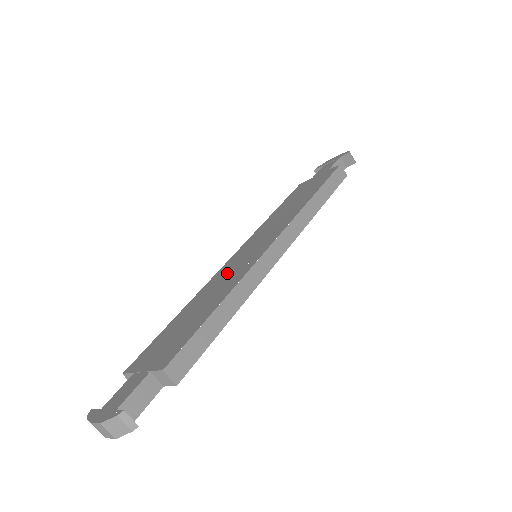
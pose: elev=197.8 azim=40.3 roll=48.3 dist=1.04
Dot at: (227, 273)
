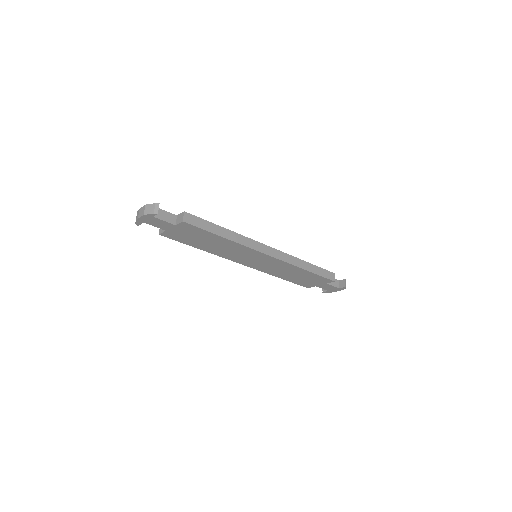
Dot at: occluded
